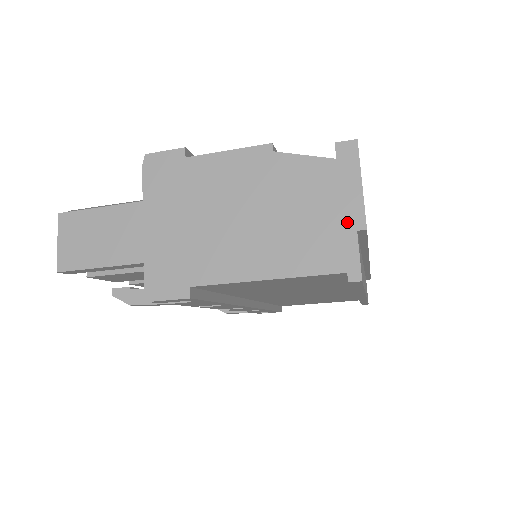
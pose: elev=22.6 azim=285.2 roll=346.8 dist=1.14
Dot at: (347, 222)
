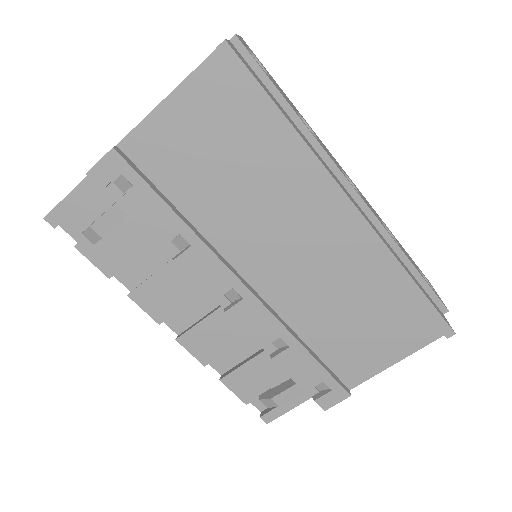
Dot at: occluded
